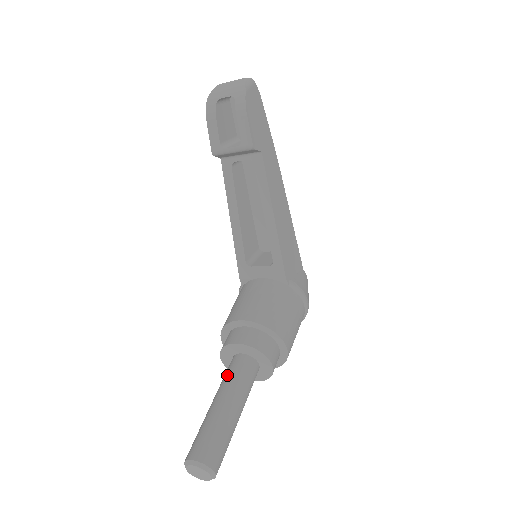
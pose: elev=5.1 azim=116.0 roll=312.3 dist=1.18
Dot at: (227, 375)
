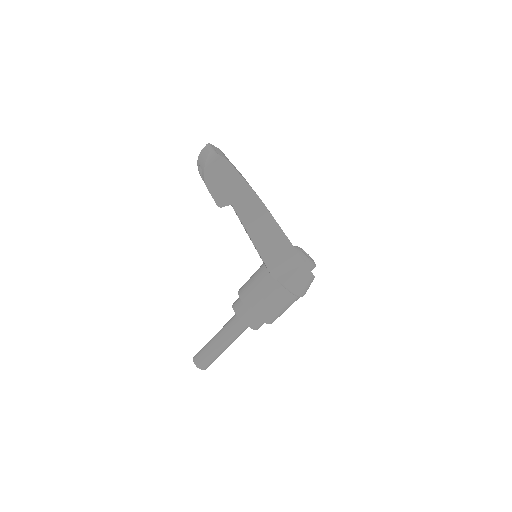
Dot at: (227, 322)
